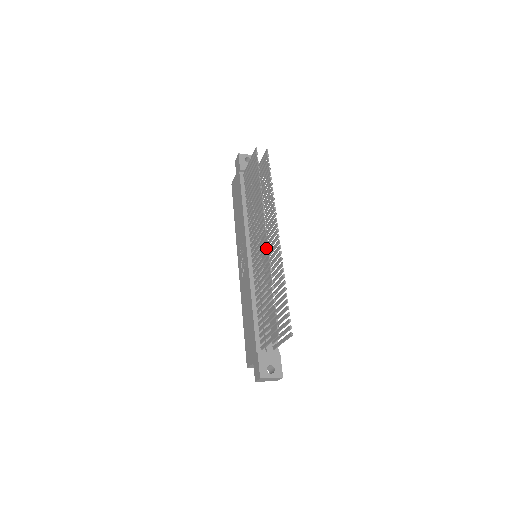
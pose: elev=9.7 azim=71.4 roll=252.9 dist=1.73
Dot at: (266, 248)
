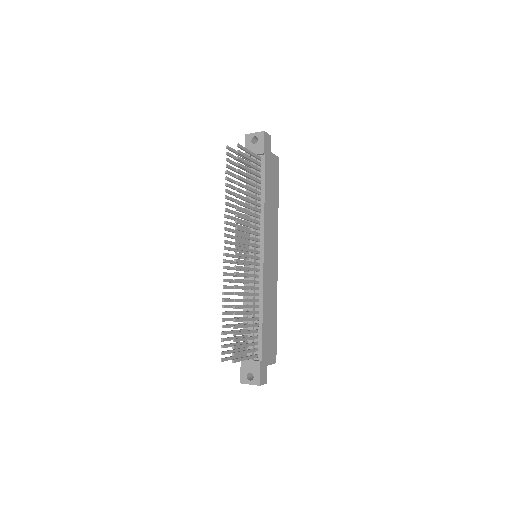
Dot at: occluded
